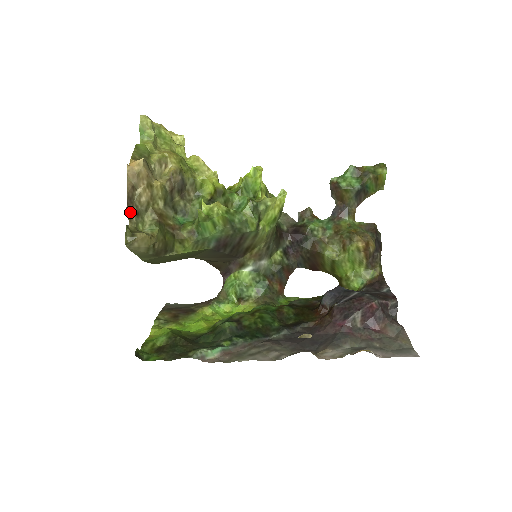
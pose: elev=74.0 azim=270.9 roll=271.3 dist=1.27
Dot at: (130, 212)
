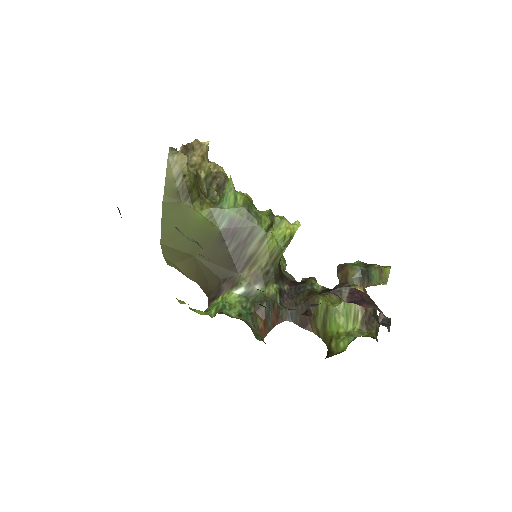
Dot at: (183, 151)
